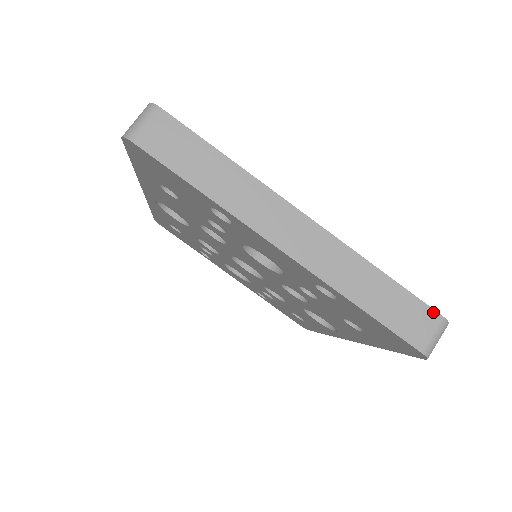
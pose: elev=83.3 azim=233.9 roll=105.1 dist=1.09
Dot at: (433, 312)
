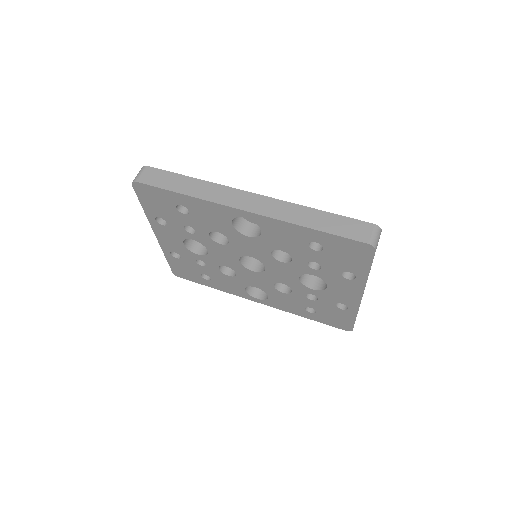
Dot at: occluded
